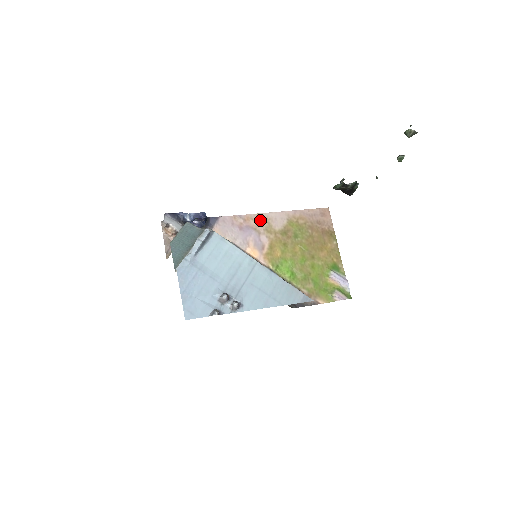
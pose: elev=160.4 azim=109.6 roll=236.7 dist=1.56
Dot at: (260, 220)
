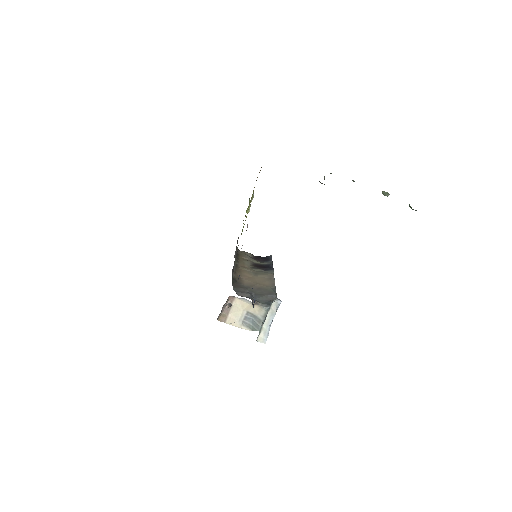
Dot at: occluded
